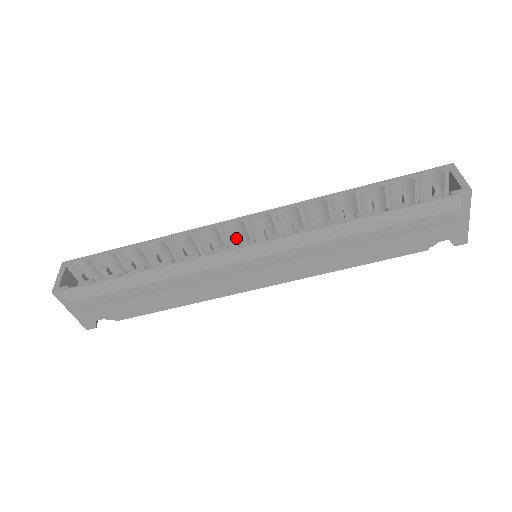
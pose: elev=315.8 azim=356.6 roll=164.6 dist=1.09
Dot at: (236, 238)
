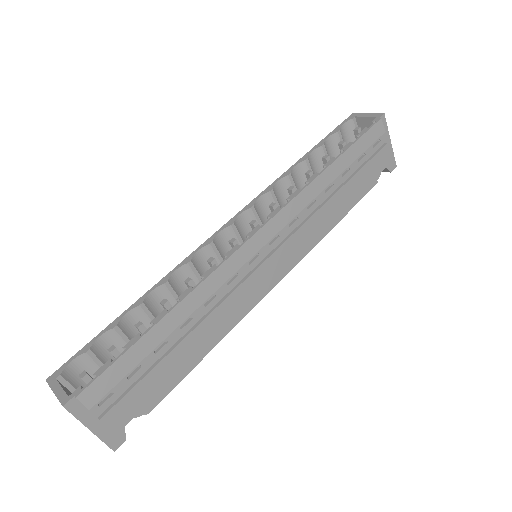
Dot at: (236, 239)
